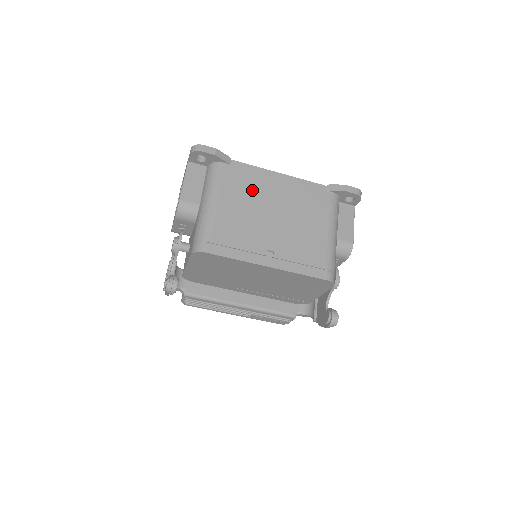
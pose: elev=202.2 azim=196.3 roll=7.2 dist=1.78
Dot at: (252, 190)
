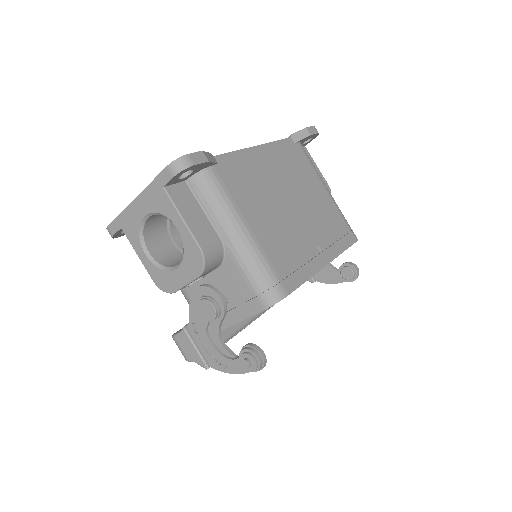
Dot at: (257, 185)
